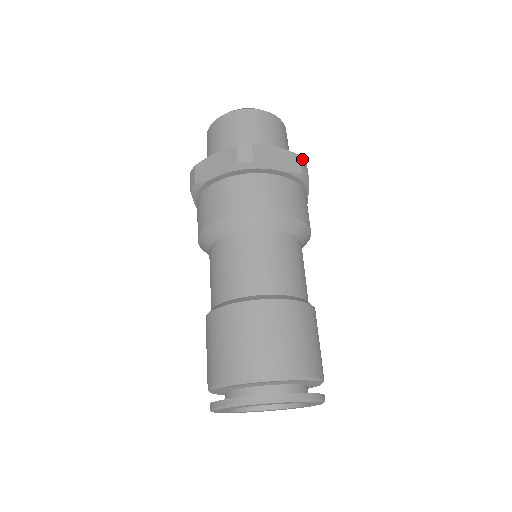
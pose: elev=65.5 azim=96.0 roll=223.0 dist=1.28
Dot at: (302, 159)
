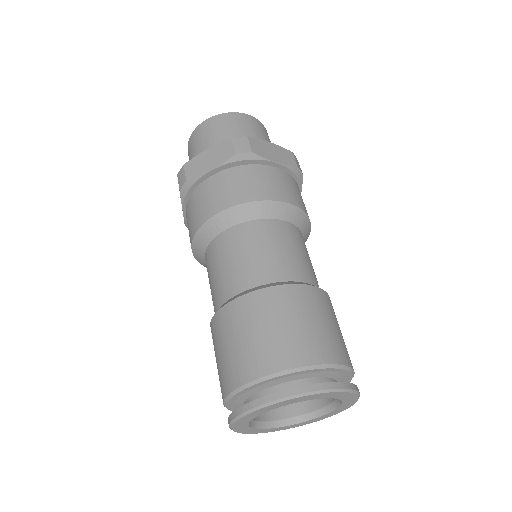
Dot at: (236, 139)
